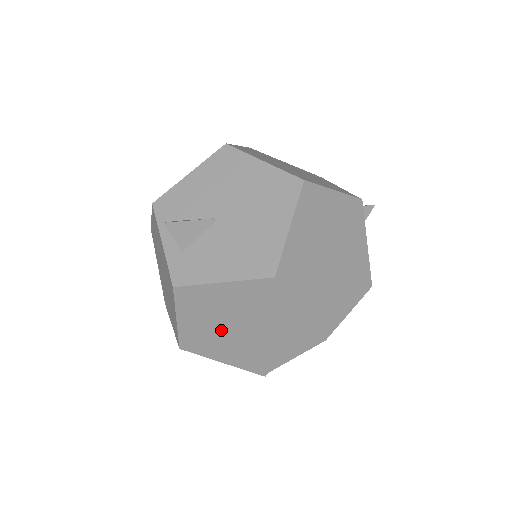
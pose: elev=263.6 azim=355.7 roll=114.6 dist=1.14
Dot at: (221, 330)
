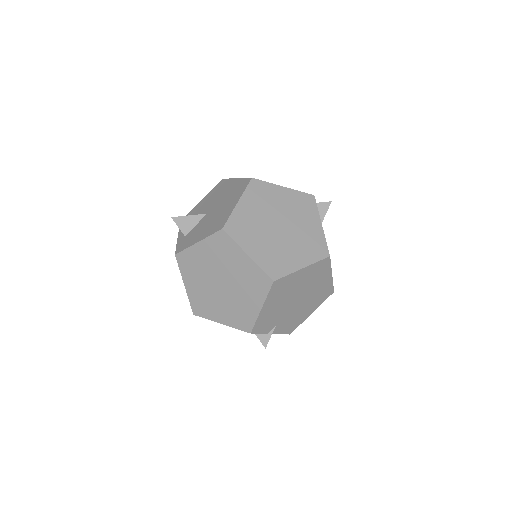
Dot at: (210, 288)
